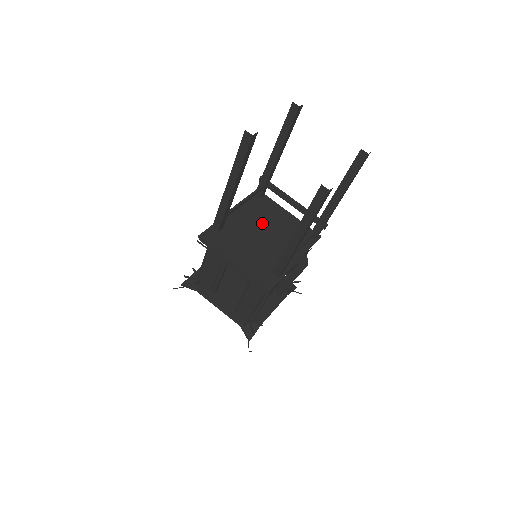
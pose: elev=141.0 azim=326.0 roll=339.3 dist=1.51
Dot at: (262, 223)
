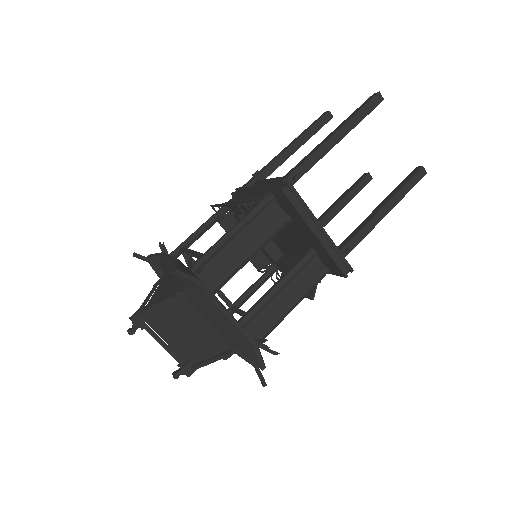
Dot at: occluded
